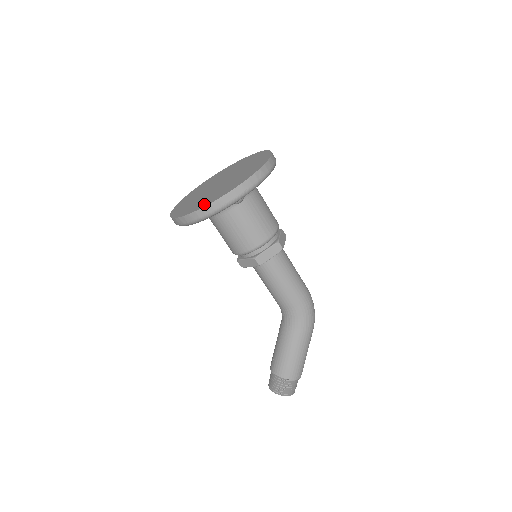
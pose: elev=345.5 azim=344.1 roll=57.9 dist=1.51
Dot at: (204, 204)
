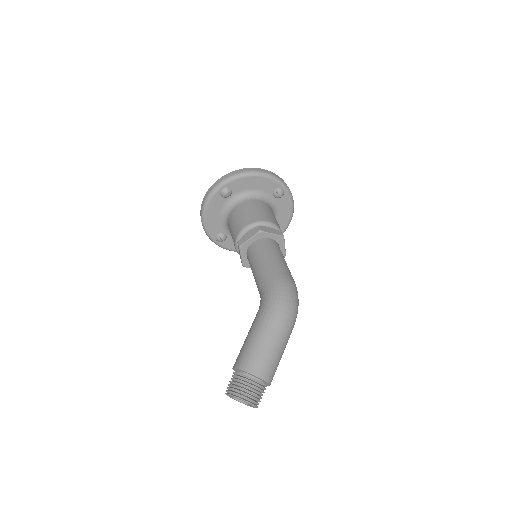
Dot at: occluded
